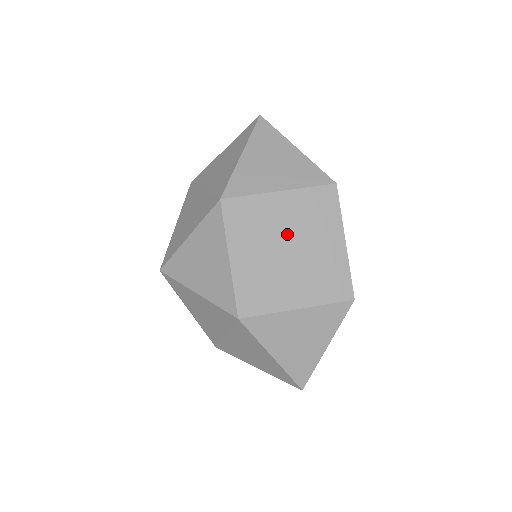
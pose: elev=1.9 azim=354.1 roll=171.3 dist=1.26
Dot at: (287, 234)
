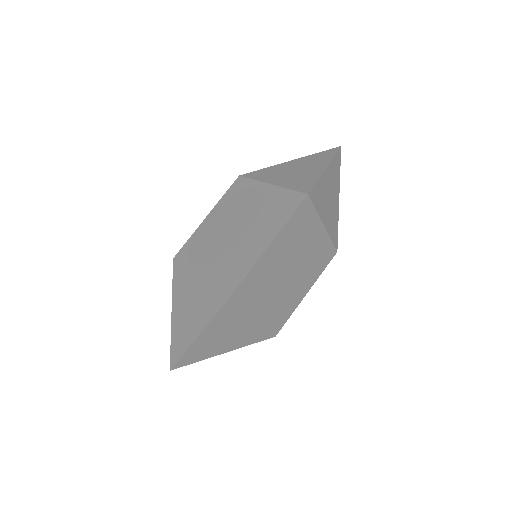
Dot at: (245, 217)
